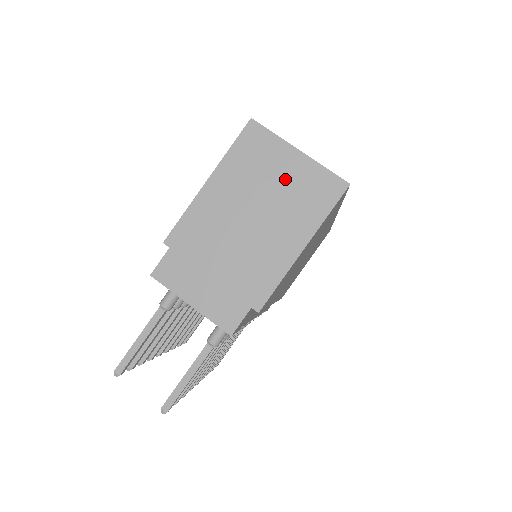
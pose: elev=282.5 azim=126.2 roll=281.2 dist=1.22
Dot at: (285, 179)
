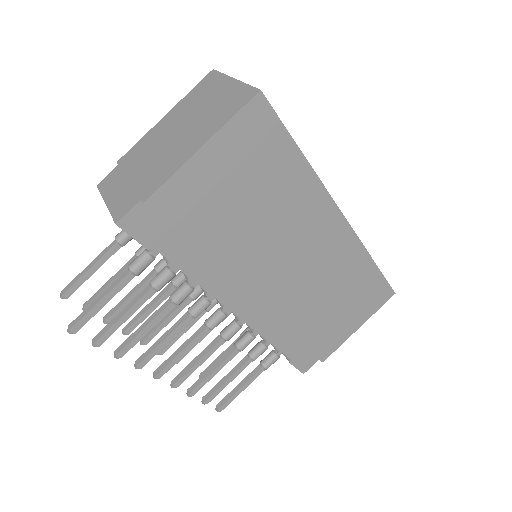
Dot at: (214, 100)
